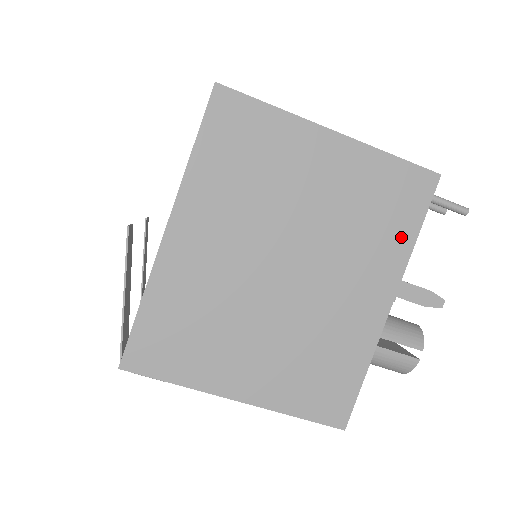
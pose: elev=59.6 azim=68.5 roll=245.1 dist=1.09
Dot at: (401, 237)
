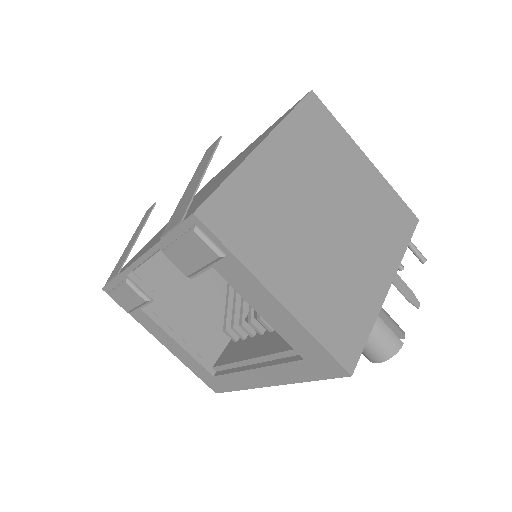
Dot at: (398, 243)
